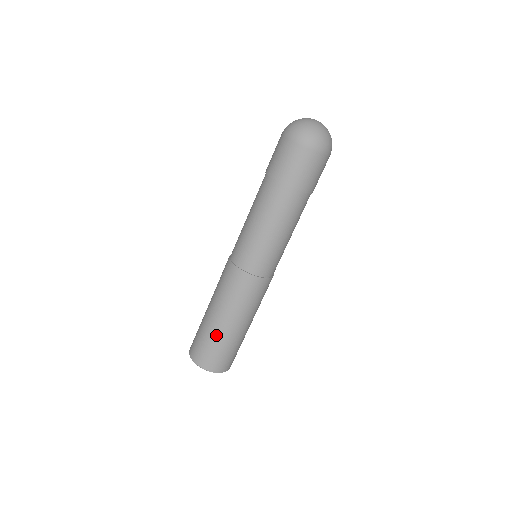
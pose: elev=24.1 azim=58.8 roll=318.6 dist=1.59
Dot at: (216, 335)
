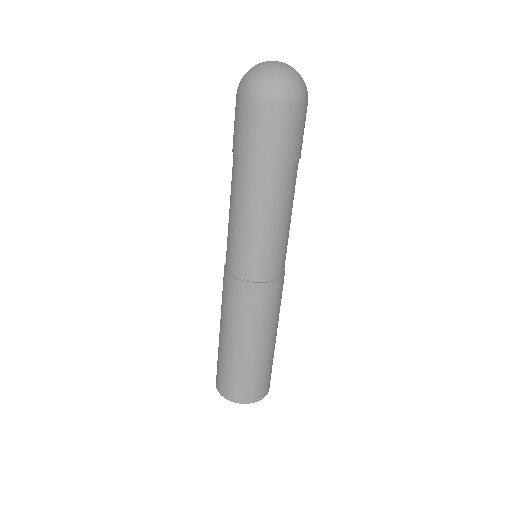
Dot at: (241, 363)
